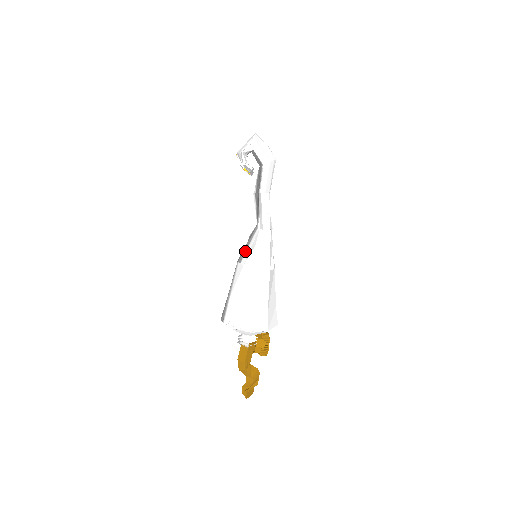
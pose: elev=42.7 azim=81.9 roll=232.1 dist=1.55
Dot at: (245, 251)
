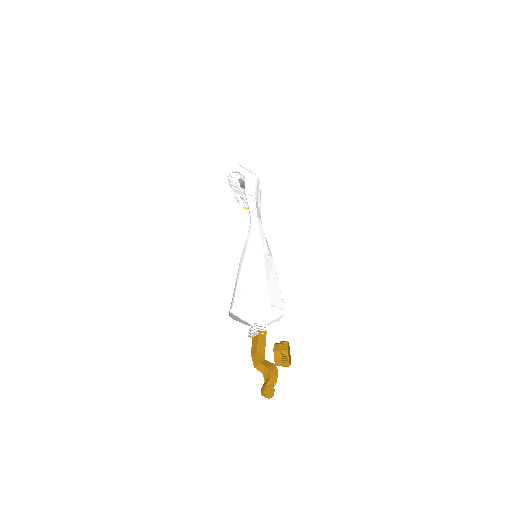
Dot at: occluded
